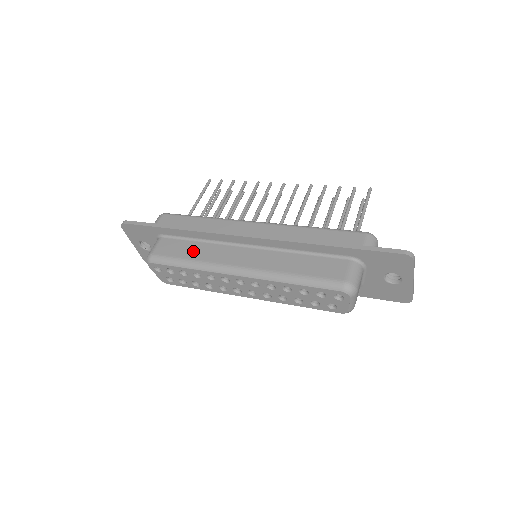
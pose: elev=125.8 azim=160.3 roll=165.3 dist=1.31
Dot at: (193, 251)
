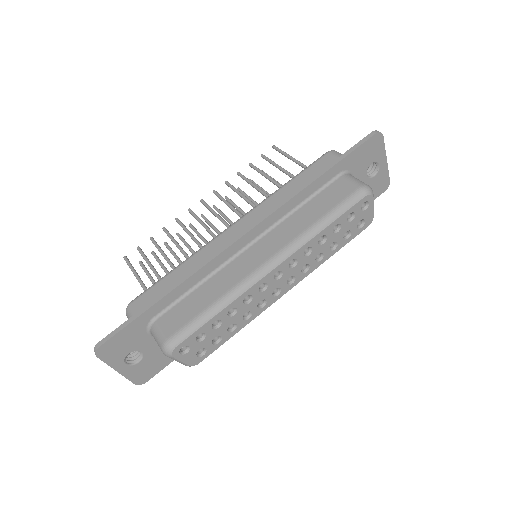
Dot at: (207, 295)
